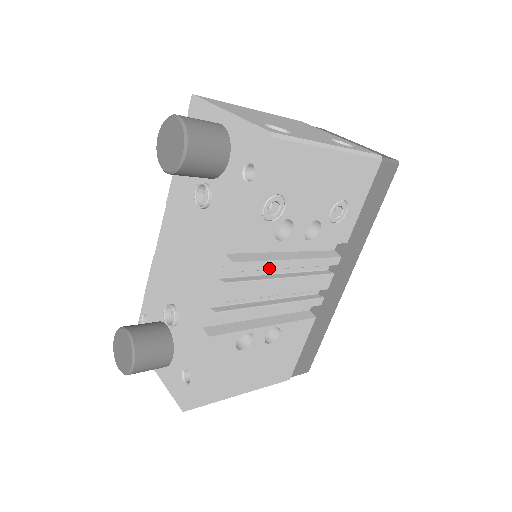
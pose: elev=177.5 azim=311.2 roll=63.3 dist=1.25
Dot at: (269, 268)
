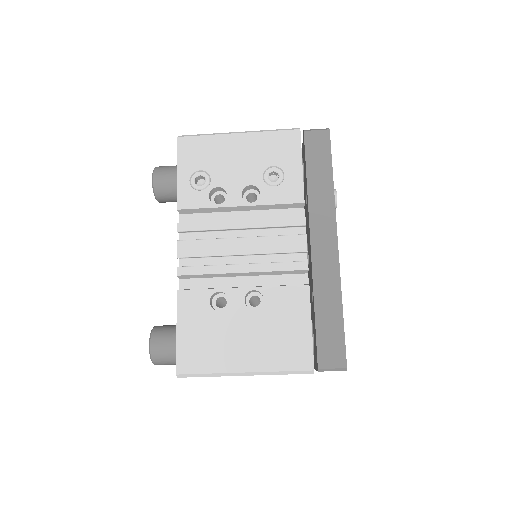
Dot at: (217, 228)
